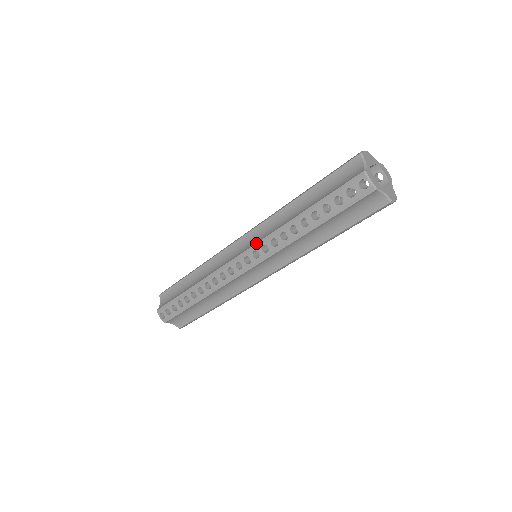
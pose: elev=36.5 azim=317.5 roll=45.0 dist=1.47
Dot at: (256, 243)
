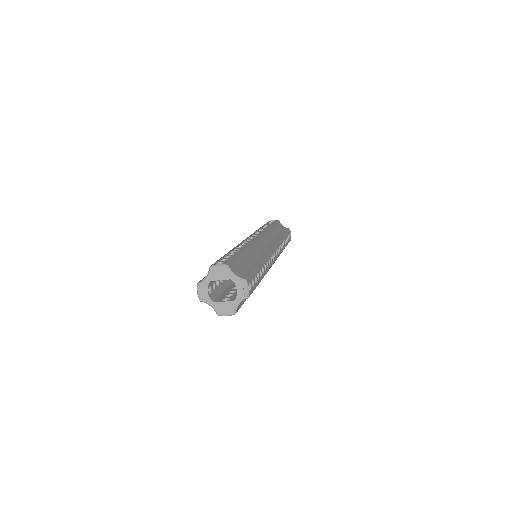
Dot at: occluded
